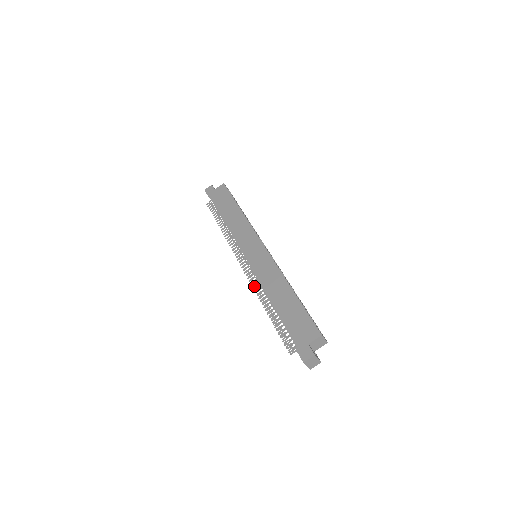
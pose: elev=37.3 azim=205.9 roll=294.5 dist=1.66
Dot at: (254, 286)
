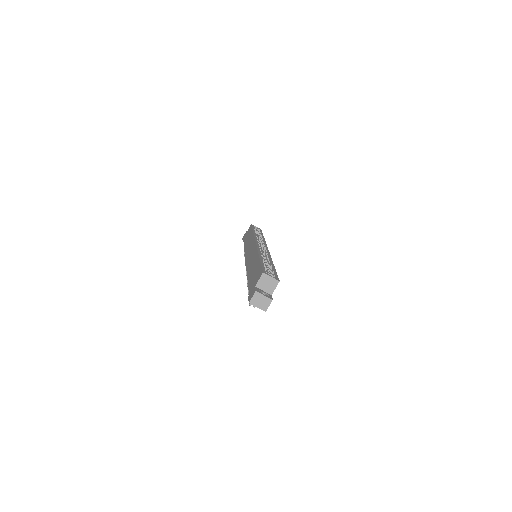
Dot at: occluded
